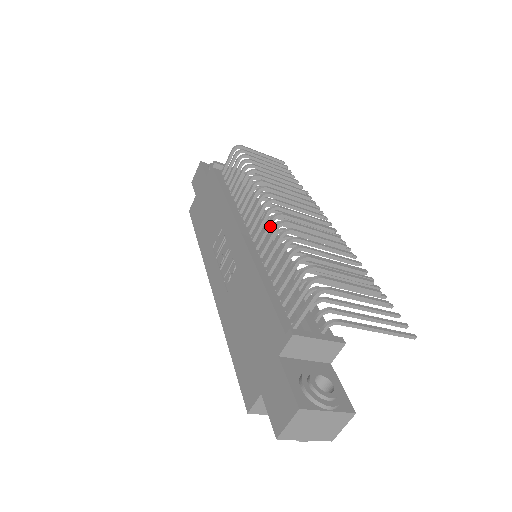
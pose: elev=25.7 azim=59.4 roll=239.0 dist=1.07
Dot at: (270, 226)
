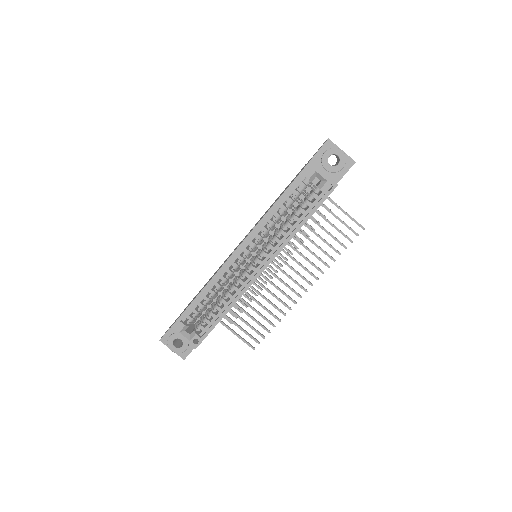
Dot at: occluded
